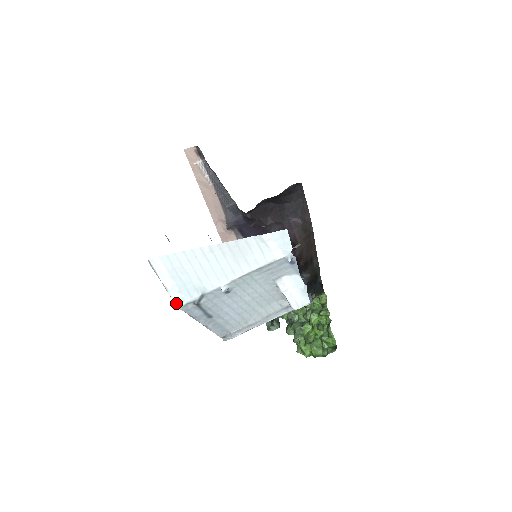
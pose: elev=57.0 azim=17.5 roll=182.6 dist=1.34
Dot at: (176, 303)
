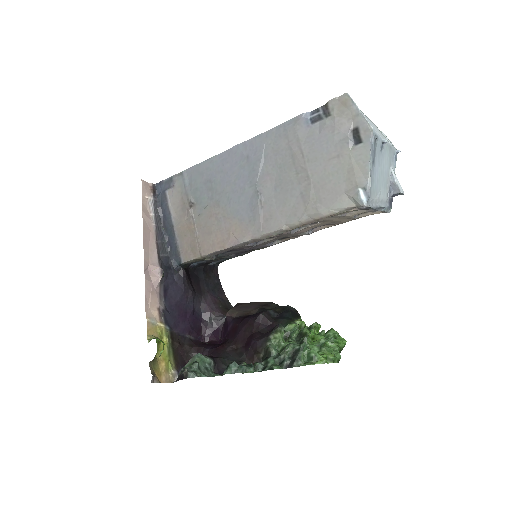
Dot at: occluded
